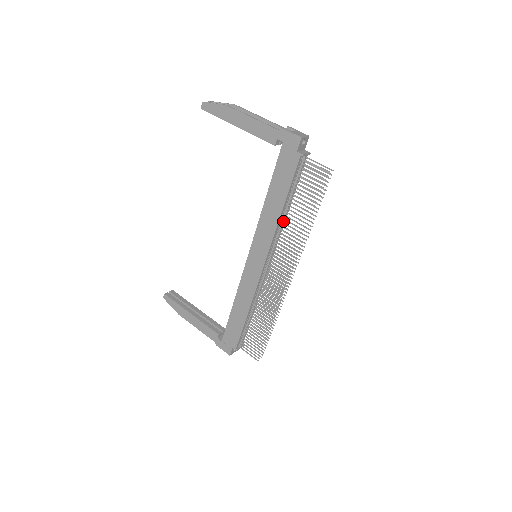
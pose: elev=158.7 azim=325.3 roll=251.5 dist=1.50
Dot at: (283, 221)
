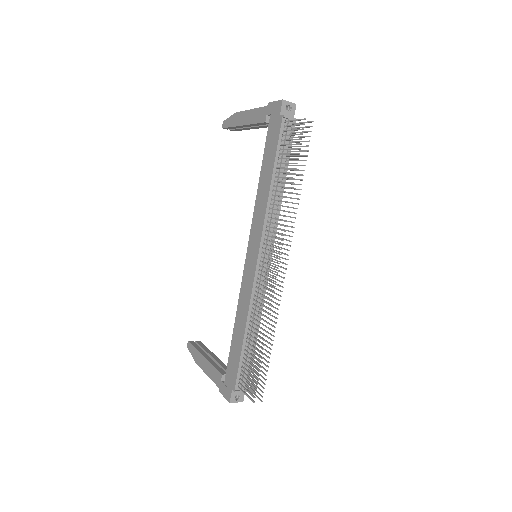
Dot at: occluded
